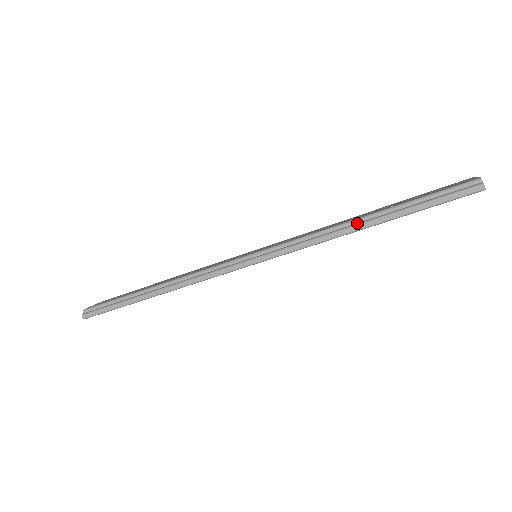
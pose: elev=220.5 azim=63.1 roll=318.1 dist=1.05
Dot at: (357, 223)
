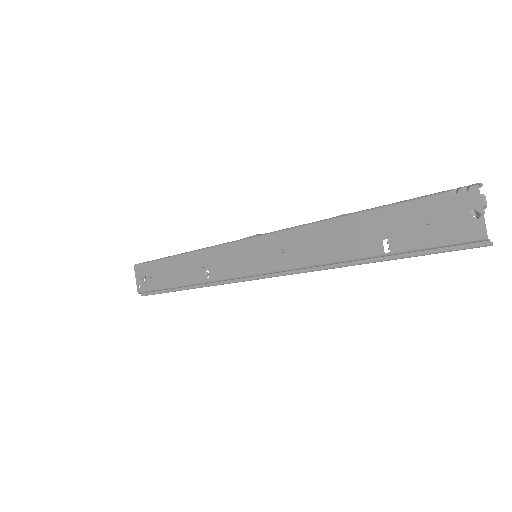
Dot at: (353, 262)
